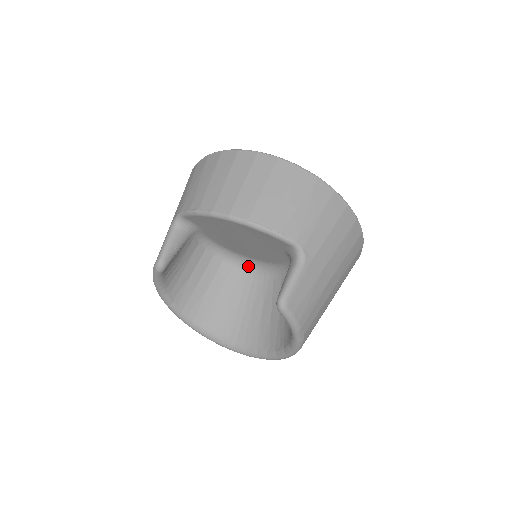
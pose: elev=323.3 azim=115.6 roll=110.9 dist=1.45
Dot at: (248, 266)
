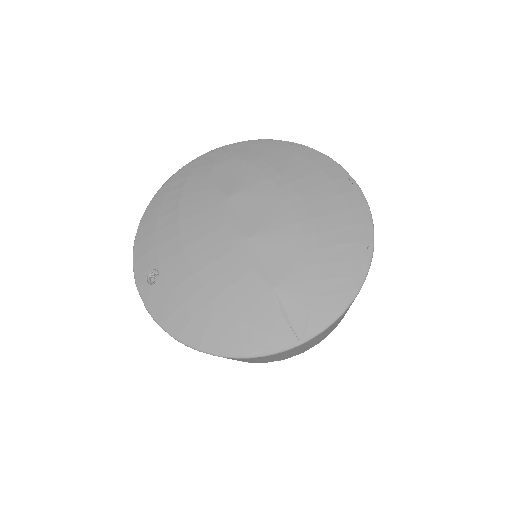
Dot at: occluded
